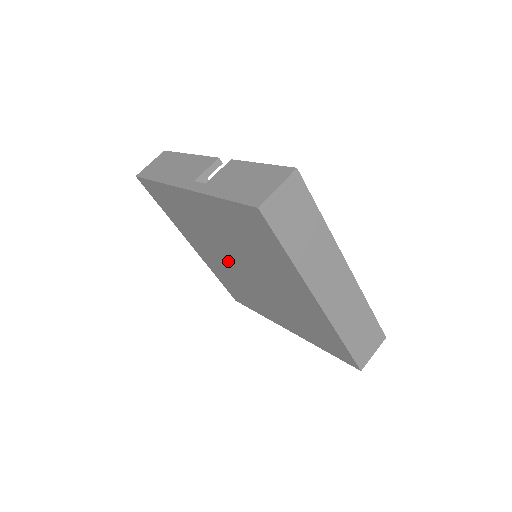
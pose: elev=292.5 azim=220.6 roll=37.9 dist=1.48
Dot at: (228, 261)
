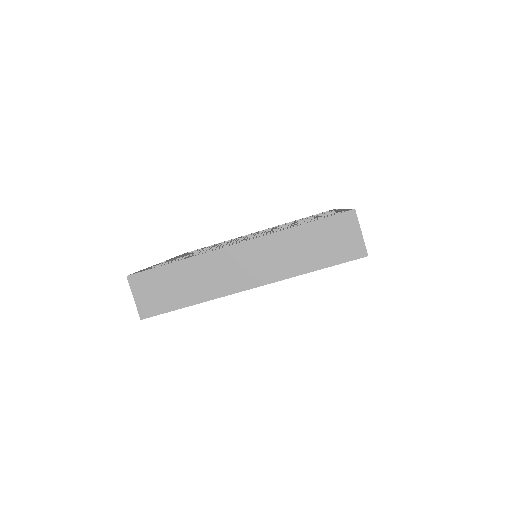
Dot at: occluded
